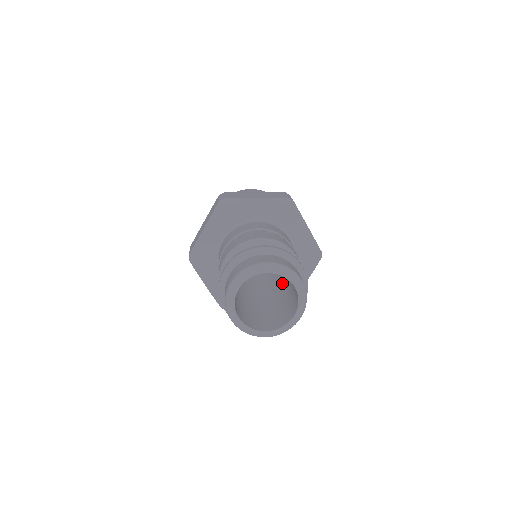
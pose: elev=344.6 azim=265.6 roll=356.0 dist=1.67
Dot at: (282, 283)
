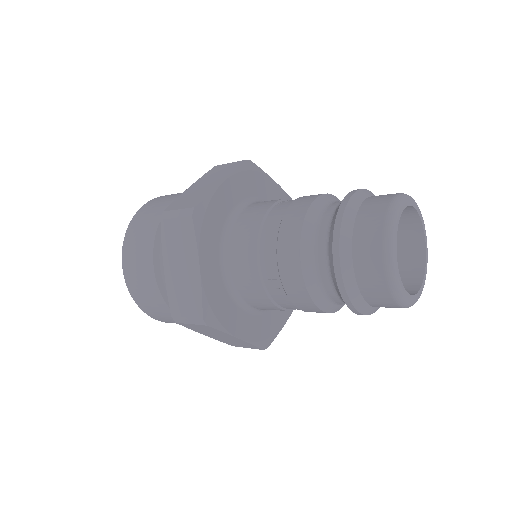
Dot at: occluded
